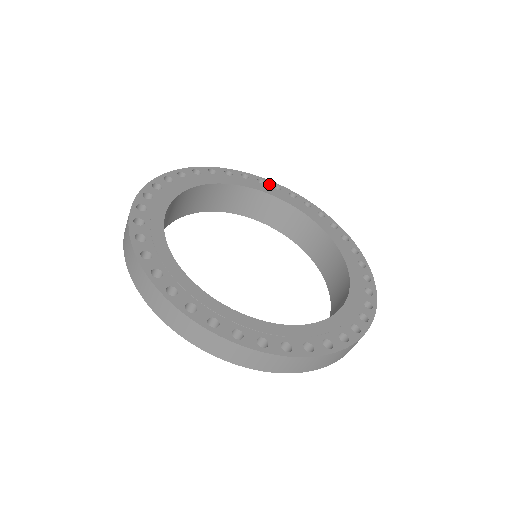
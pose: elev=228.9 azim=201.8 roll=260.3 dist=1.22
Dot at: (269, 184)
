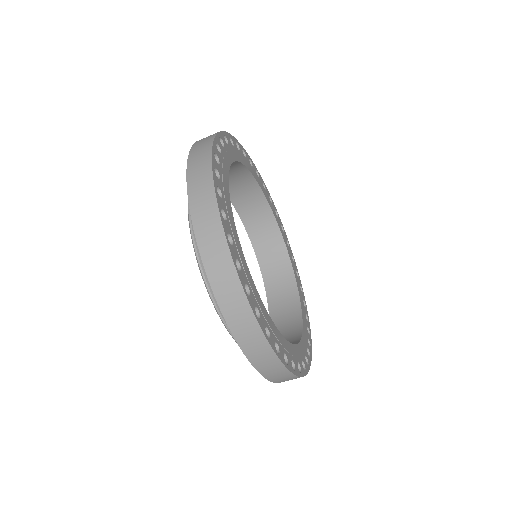
Dot at: (285, 235)
